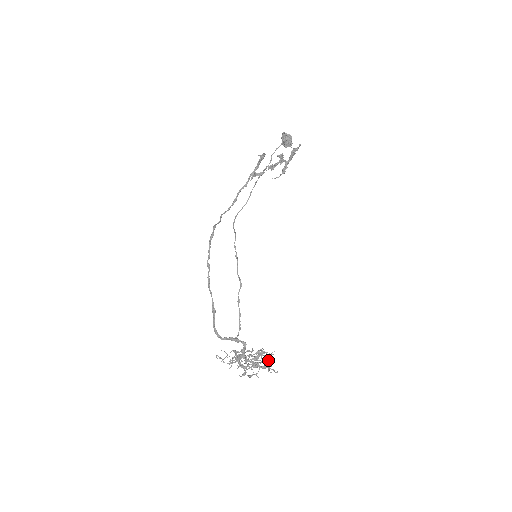
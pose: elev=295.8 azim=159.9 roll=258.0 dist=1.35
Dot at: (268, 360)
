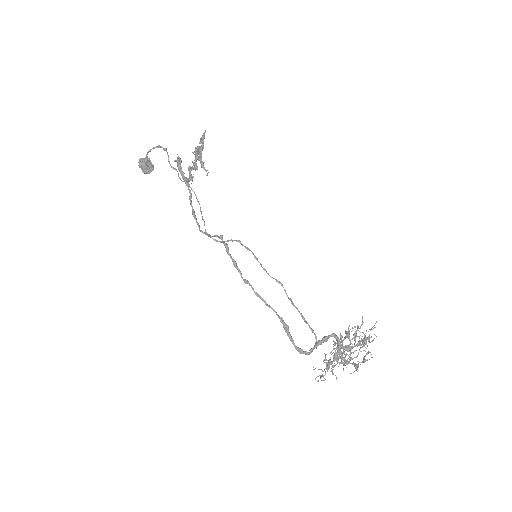
Dot at: occluded
